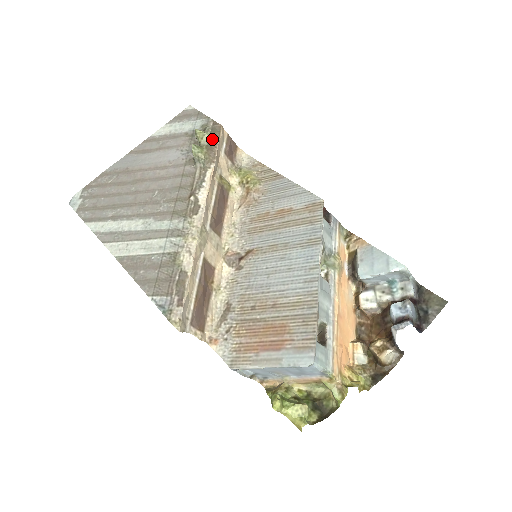
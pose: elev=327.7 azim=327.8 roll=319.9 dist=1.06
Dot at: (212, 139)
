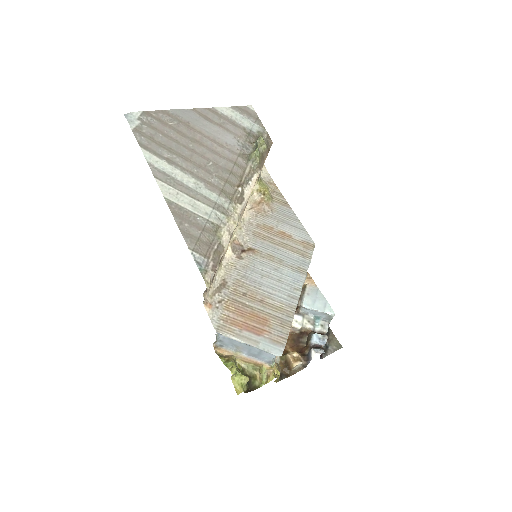
Dot at: (266, 150)
